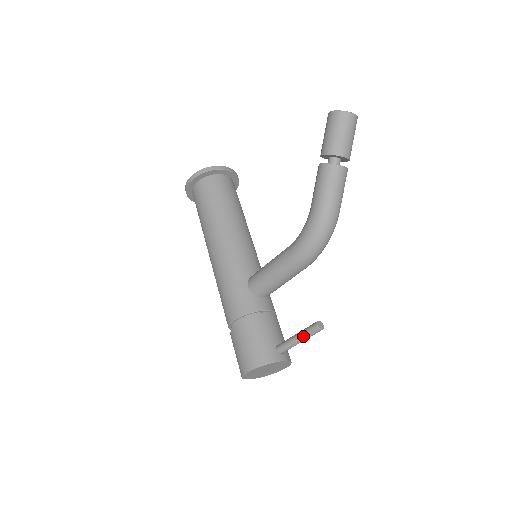
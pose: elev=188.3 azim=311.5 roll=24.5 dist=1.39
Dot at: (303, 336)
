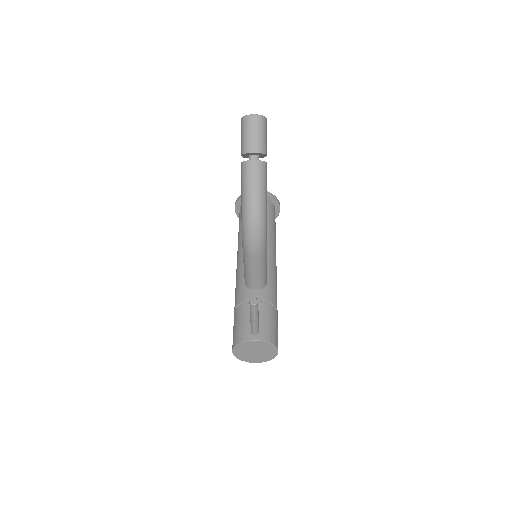
Dot at: (250, 314)
